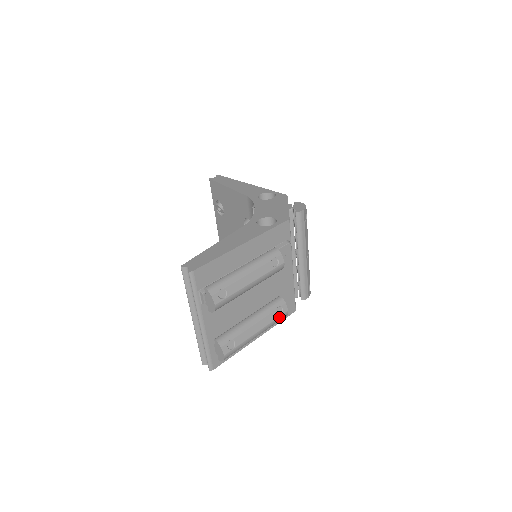
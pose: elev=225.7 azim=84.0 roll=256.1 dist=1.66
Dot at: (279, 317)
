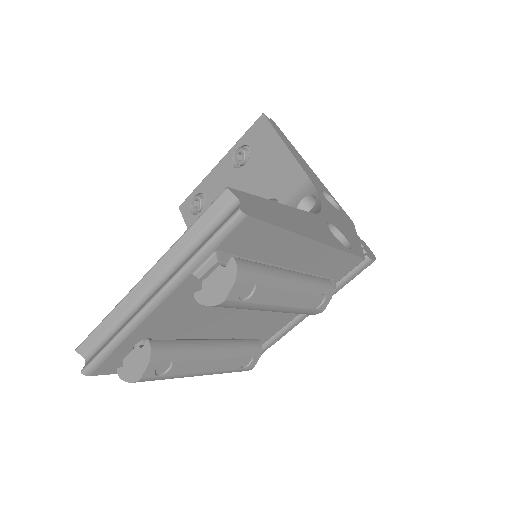
Dot at: (239, 369)
